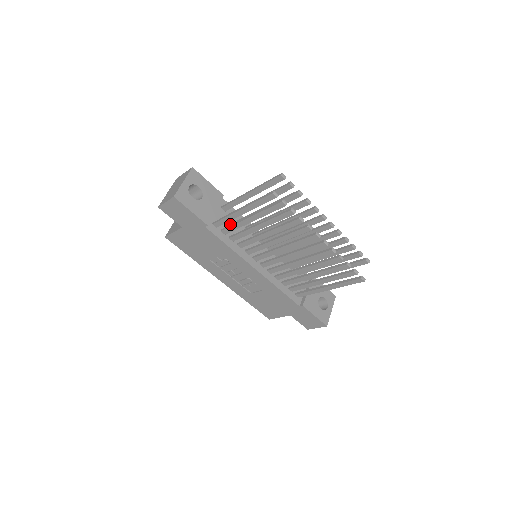
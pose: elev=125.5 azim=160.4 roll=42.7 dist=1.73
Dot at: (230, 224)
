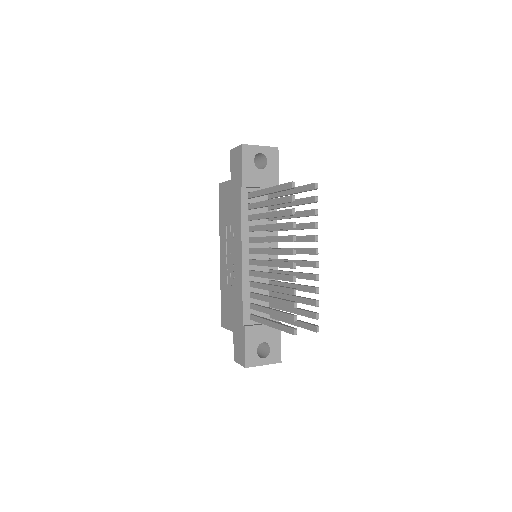
Dot at: (261, 210)
